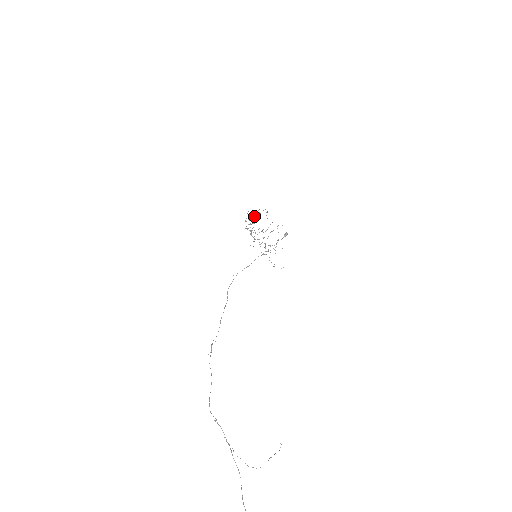
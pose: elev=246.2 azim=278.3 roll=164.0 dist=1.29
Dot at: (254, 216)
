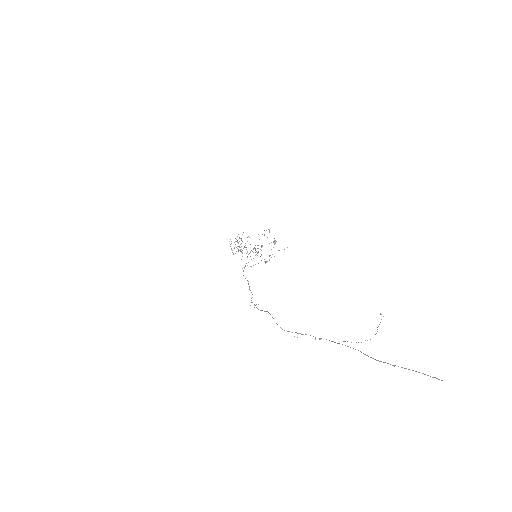
Dot at: (237, 241)
